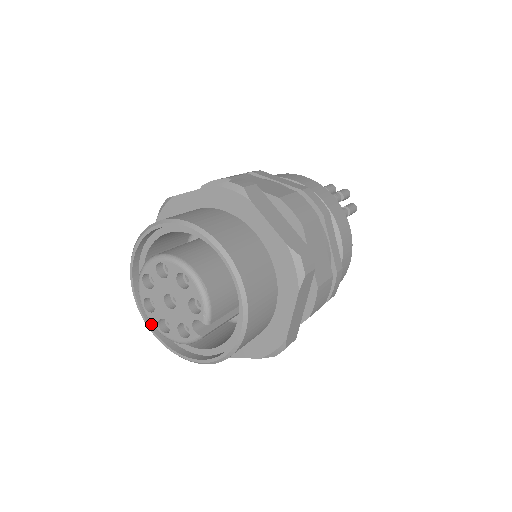
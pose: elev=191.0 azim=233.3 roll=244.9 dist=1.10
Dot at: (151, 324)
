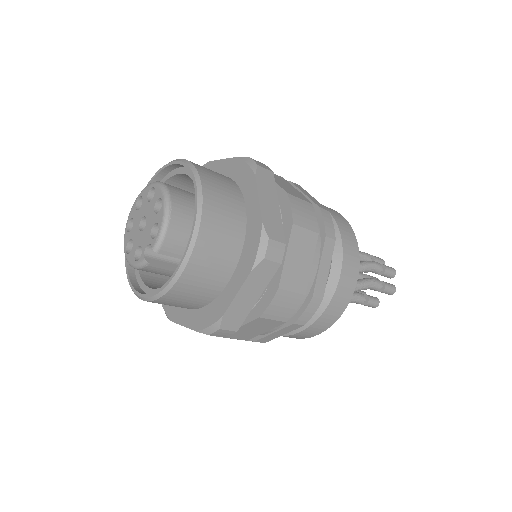
Dot at: occluded
